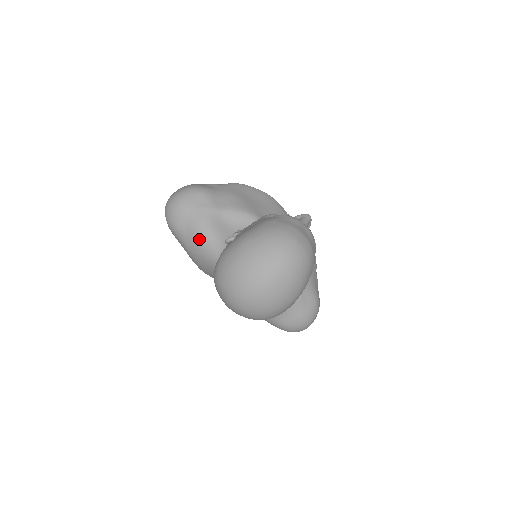
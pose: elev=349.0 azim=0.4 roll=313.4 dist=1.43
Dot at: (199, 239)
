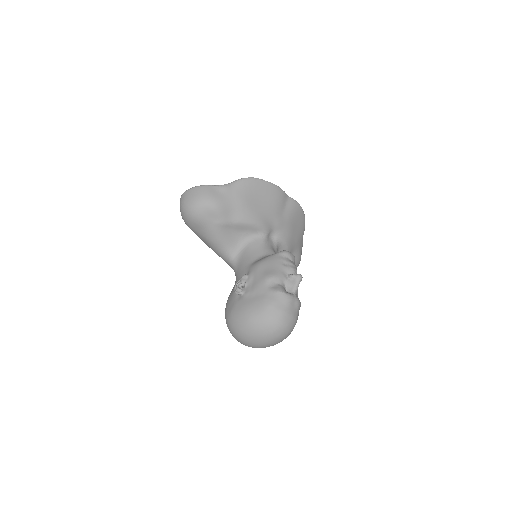
Dot at: (211, 244)
